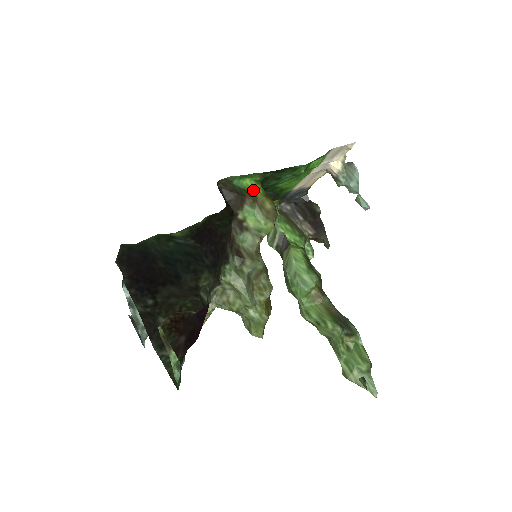
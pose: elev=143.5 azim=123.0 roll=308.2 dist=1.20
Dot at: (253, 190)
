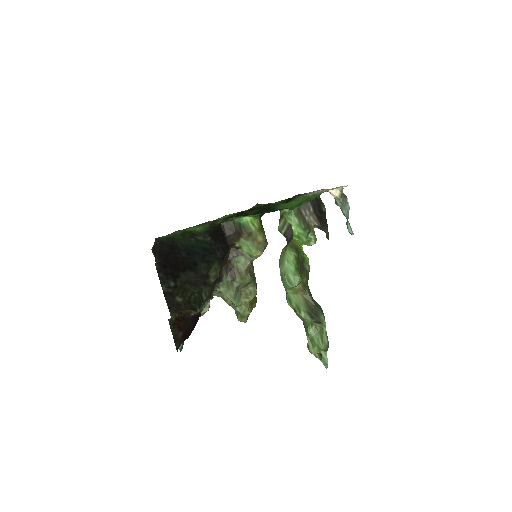
Dot at: (250, 226)
